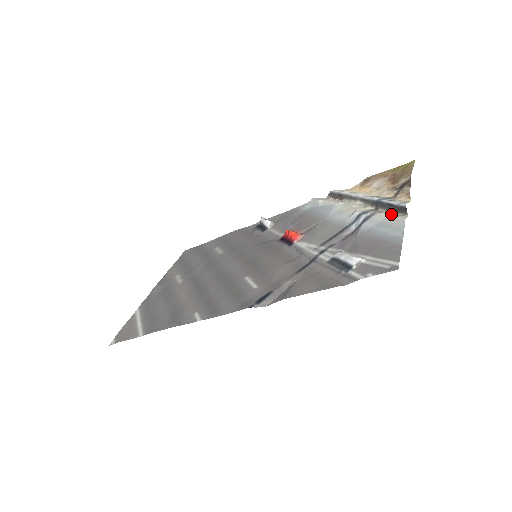
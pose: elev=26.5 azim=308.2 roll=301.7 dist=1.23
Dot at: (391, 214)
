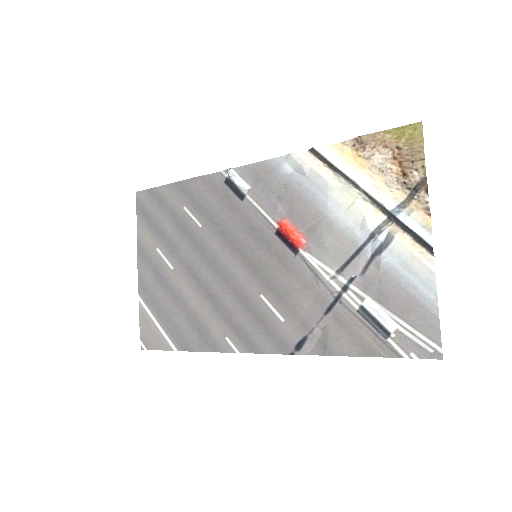
Dot at: (413, 246)
